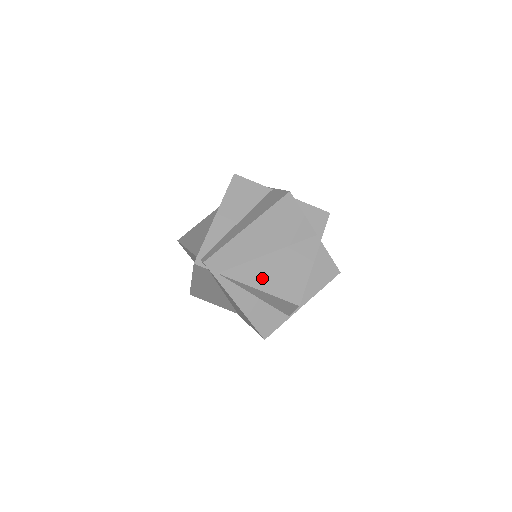
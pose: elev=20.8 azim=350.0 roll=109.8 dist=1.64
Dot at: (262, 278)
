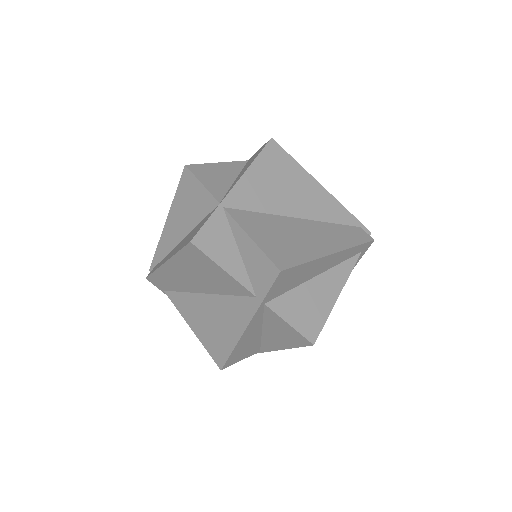
Dot at: (195, 318)
